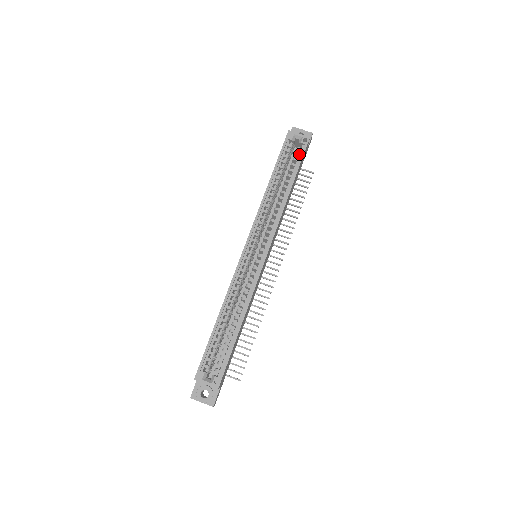
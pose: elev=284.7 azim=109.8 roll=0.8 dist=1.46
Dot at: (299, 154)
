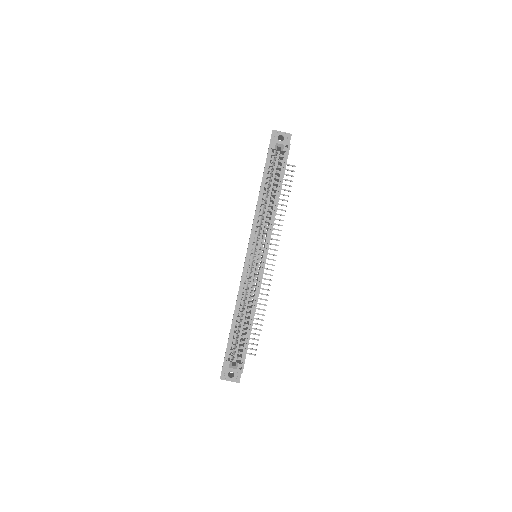
Dot at: (283, 161)
